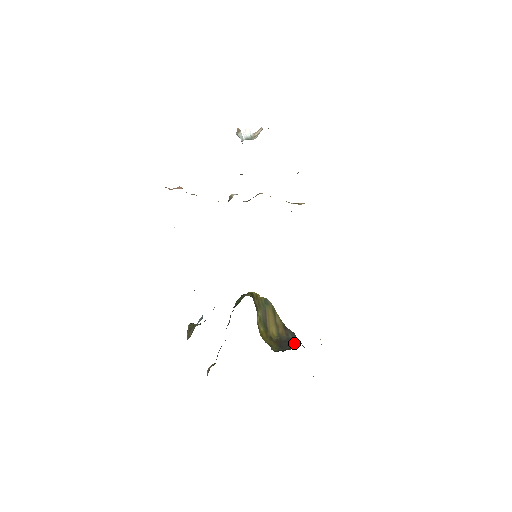
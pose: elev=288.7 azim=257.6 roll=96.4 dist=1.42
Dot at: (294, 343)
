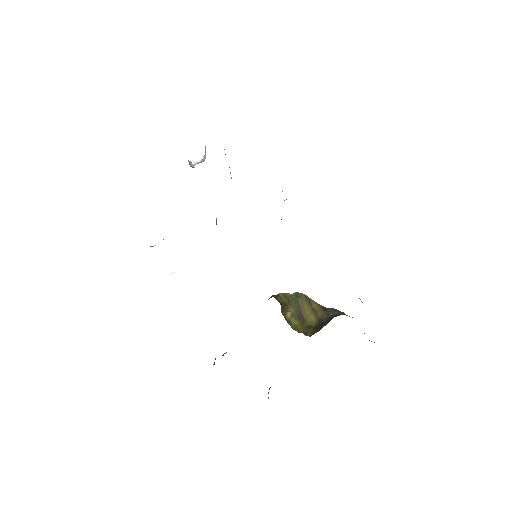
Dot at: occluded
